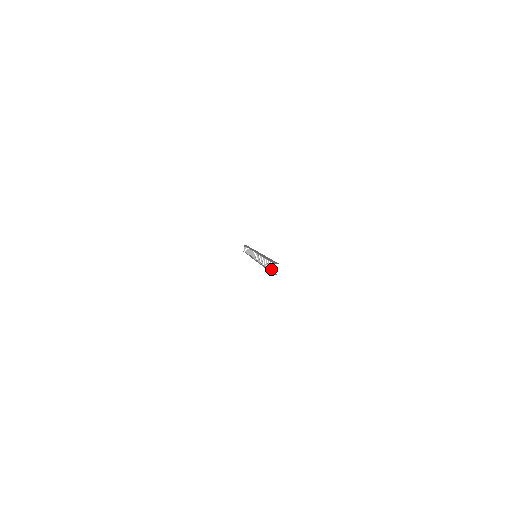
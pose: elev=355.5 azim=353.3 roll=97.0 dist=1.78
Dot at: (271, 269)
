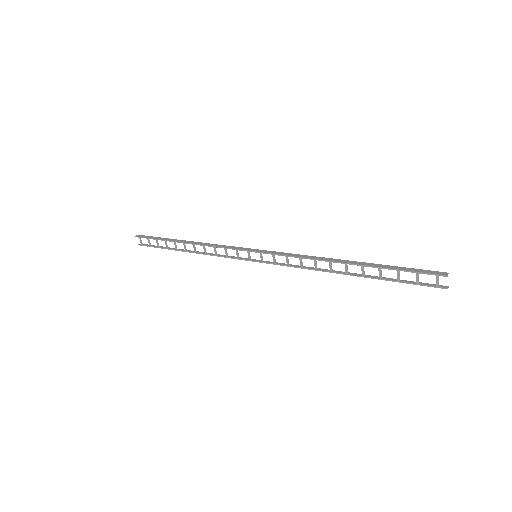
Dot at: (418, 281)
